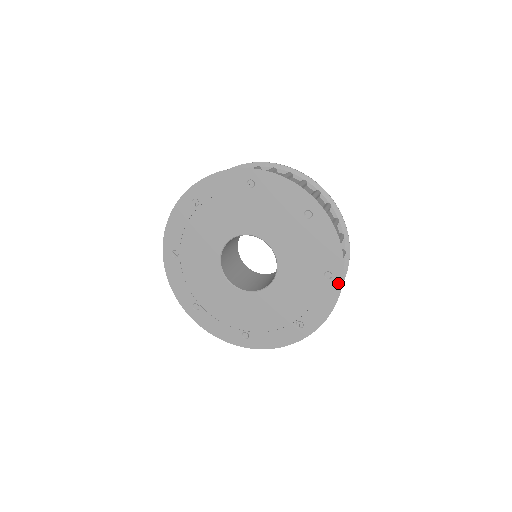
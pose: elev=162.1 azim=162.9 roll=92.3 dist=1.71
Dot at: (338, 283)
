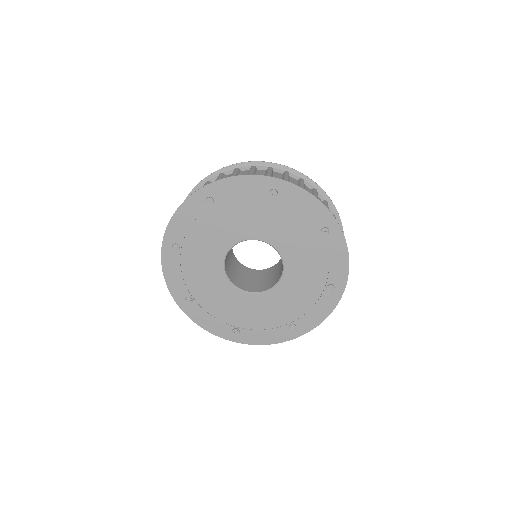
Dot at: (338, 232)
